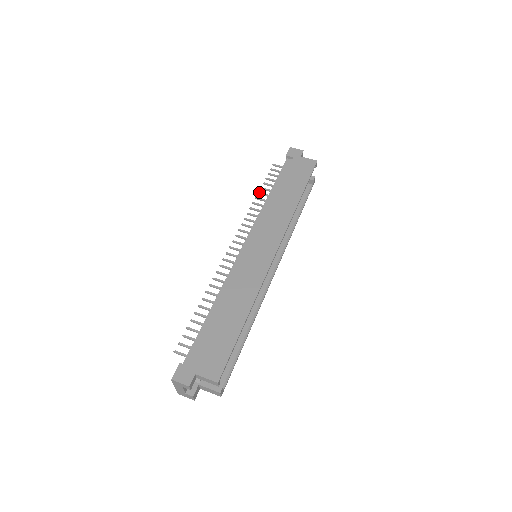
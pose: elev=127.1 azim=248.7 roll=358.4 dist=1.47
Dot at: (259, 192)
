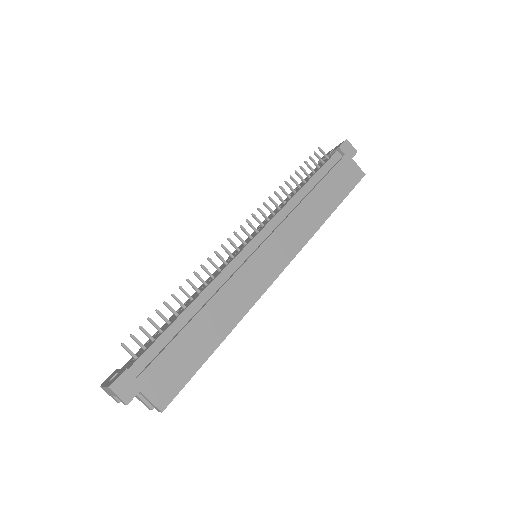
Dot at: occluded
